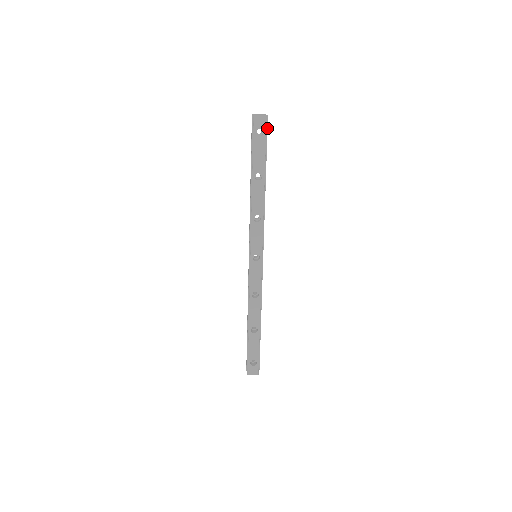
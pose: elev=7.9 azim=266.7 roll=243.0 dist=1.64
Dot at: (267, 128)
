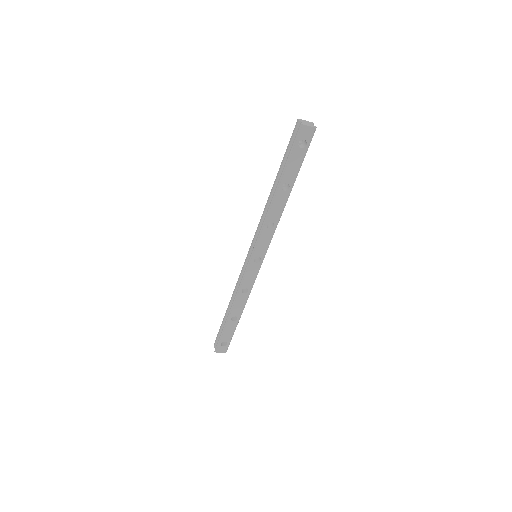
Dot at: occluded
